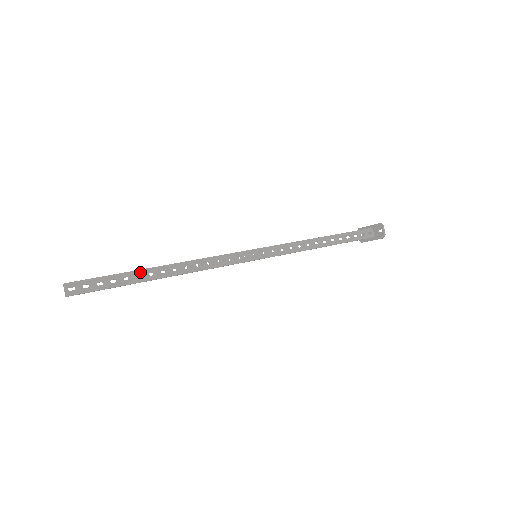
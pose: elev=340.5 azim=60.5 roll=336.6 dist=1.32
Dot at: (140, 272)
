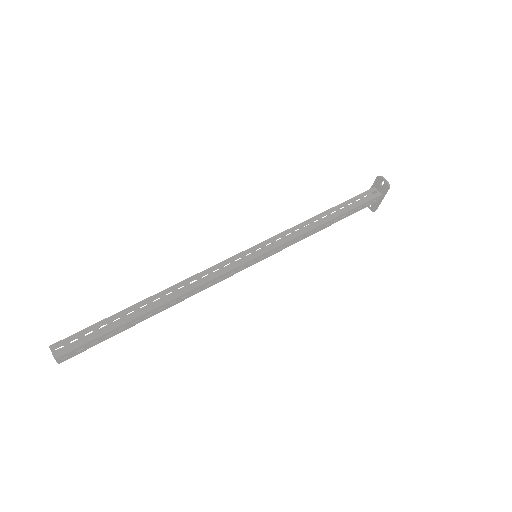
Dot at: (130, 309)
